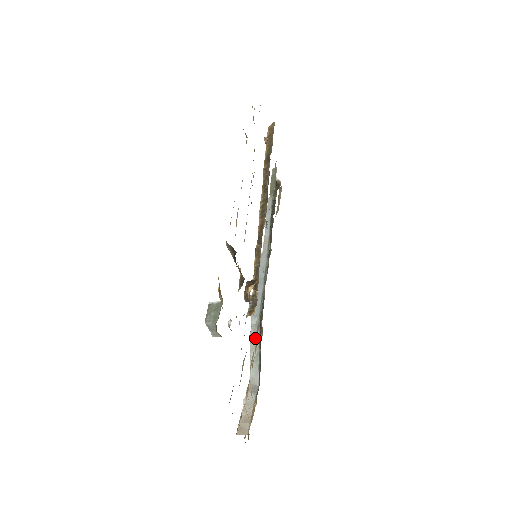
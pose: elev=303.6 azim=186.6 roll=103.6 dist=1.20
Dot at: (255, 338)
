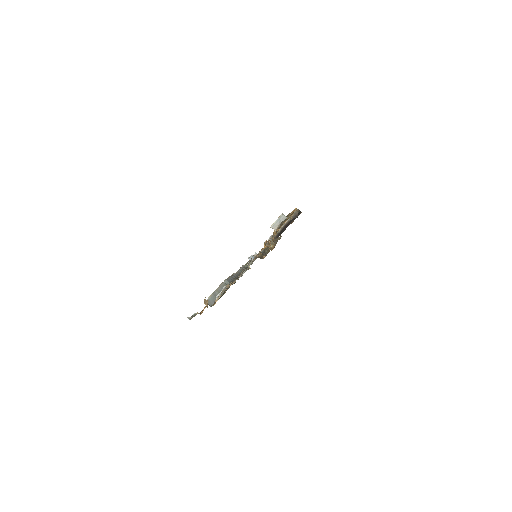
Dot at: (222, 288)
